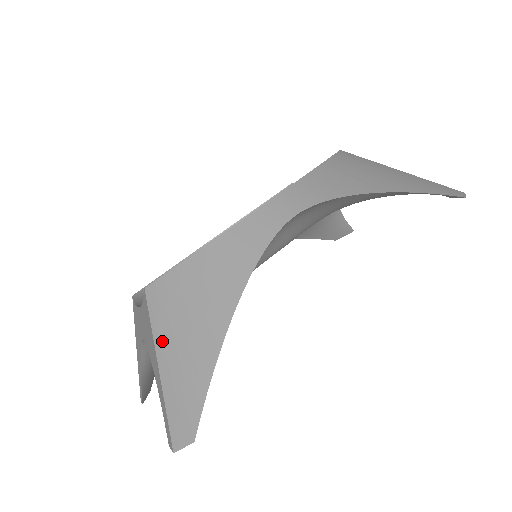
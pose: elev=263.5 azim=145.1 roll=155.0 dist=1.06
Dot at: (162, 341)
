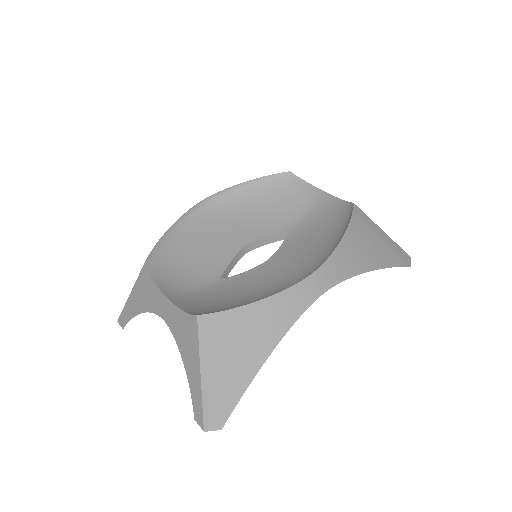
Dot at: (207, 361)
